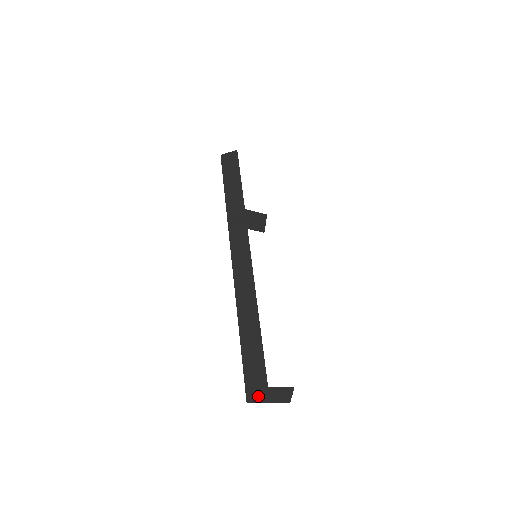
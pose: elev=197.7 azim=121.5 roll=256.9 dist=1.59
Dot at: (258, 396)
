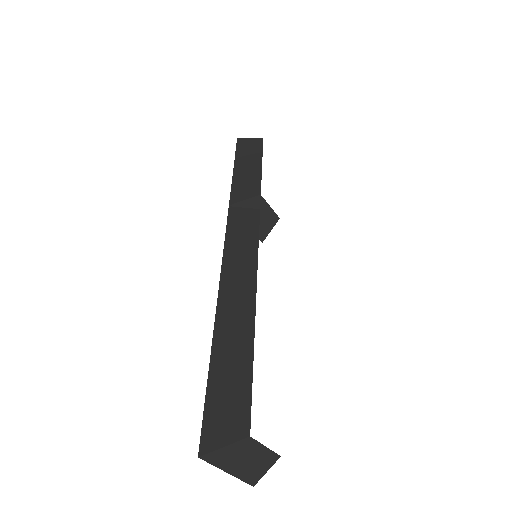
Dot at: (223, 450)
